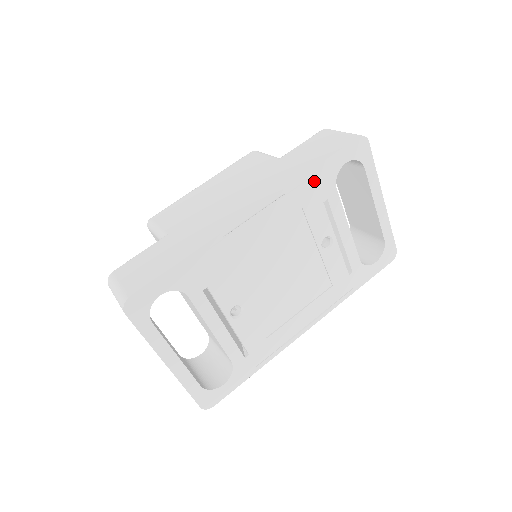
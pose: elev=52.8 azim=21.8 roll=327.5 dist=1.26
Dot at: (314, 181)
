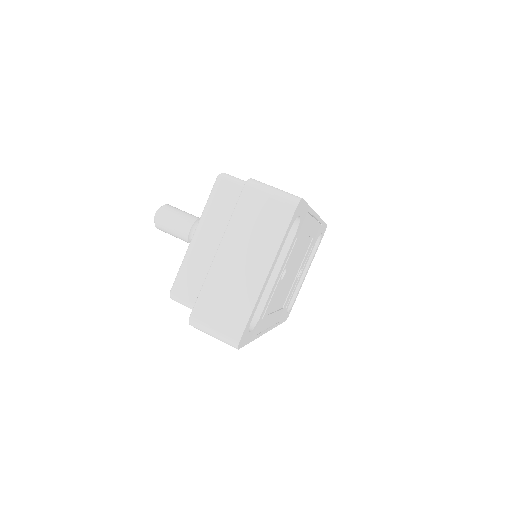
Dot at: (320, 228)
